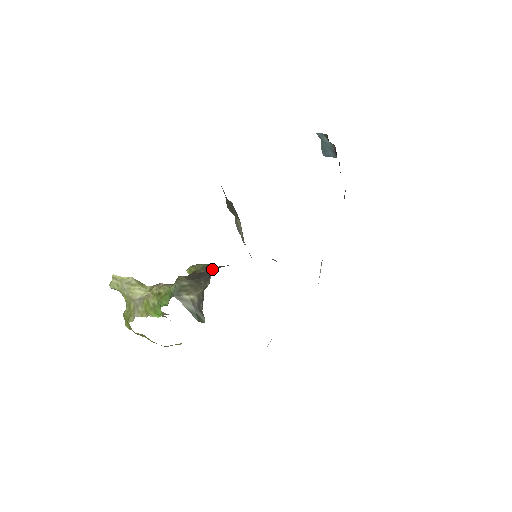
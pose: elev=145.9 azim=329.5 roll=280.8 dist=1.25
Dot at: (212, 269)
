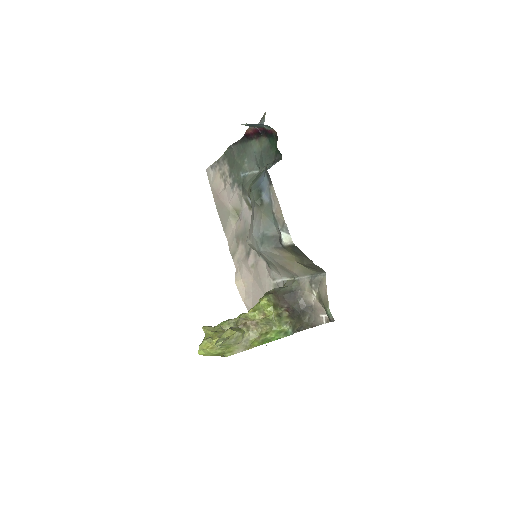
Dot at: (312, 311)
